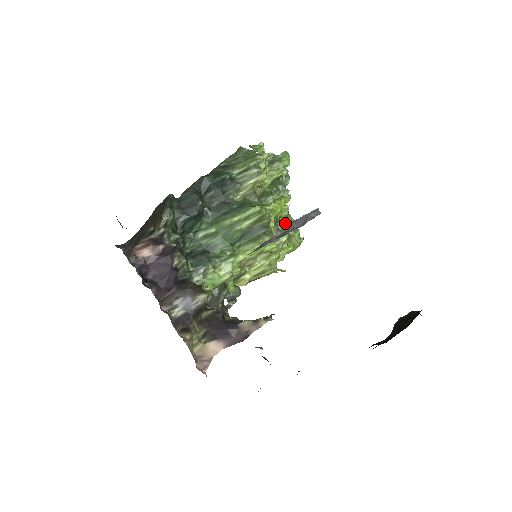
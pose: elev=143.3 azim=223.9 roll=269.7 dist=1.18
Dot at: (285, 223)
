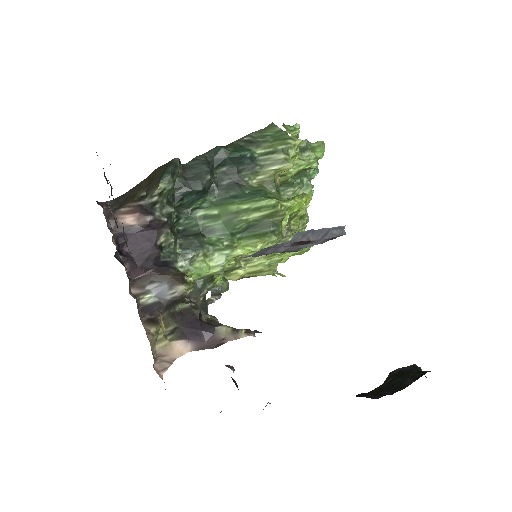
Dot at: (299, 223)
